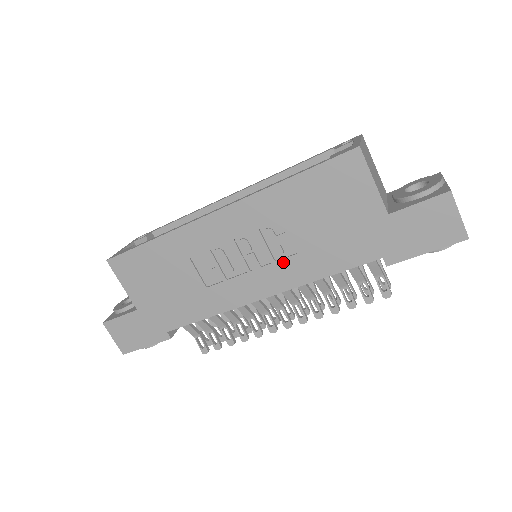
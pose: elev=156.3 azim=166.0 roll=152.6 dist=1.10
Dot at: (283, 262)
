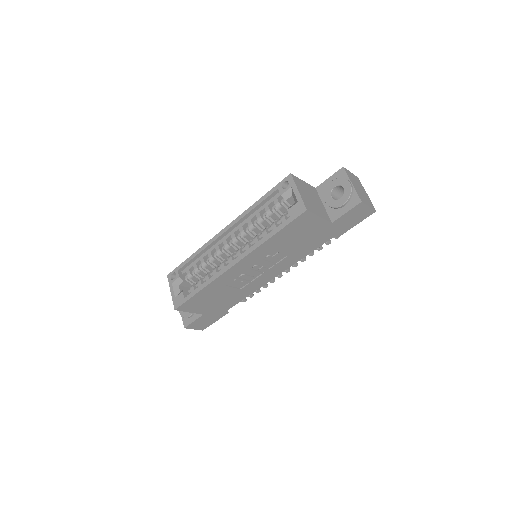
Dot at: (281, 262)
